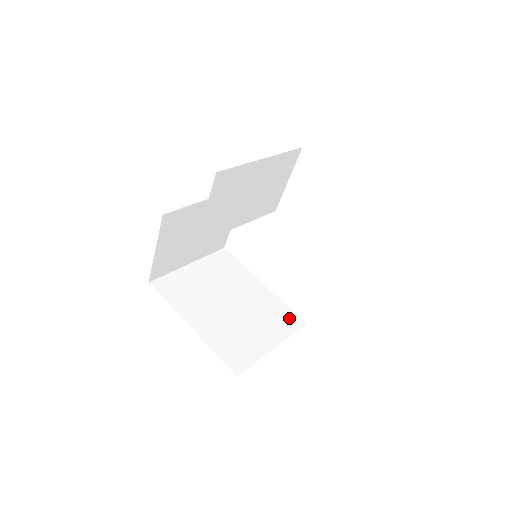
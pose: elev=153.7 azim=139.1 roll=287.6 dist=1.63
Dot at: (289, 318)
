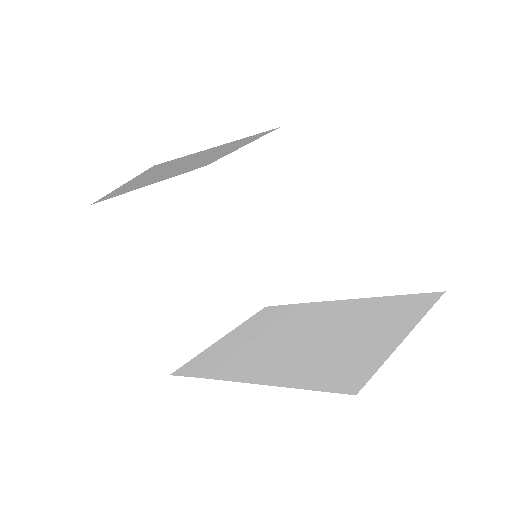
Dot at: (249, 296)
